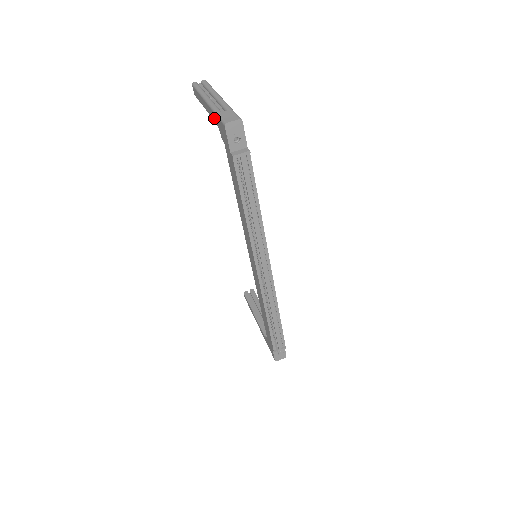
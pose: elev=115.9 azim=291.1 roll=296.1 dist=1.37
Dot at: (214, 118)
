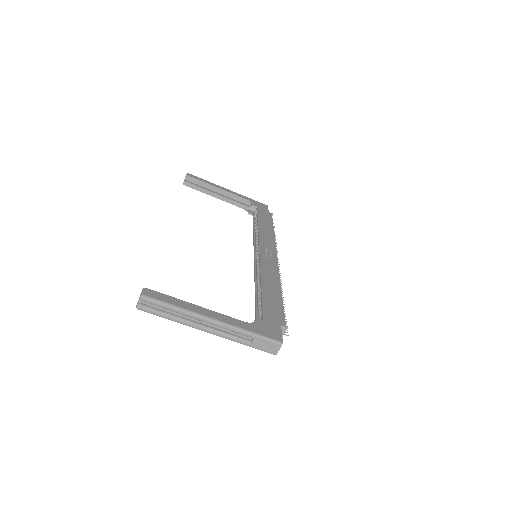
Dot at: occluded
